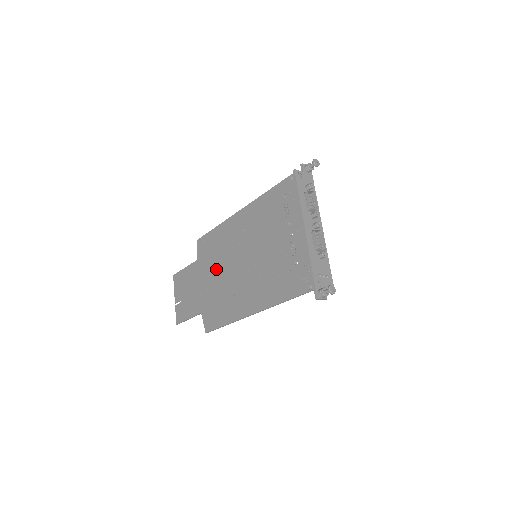
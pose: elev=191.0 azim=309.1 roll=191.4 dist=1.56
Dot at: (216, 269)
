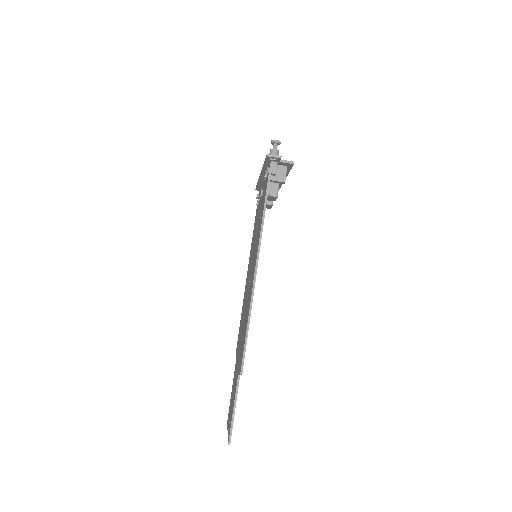
Dot at: (242, 325)
